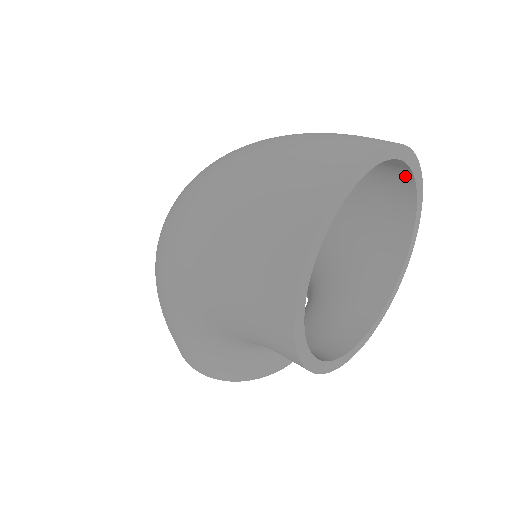
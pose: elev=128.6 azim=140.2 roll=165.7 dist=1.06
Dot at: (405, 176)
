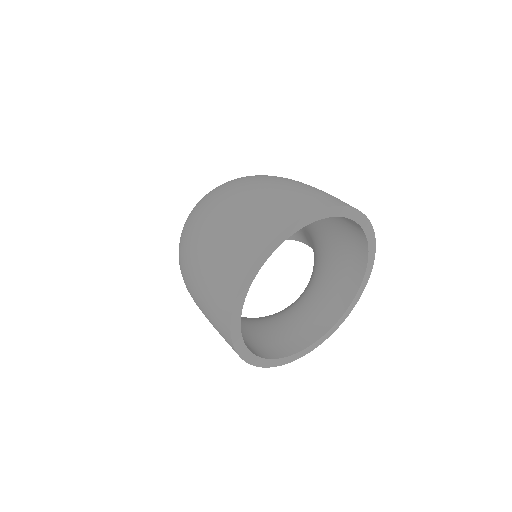
Dot at: occluded
